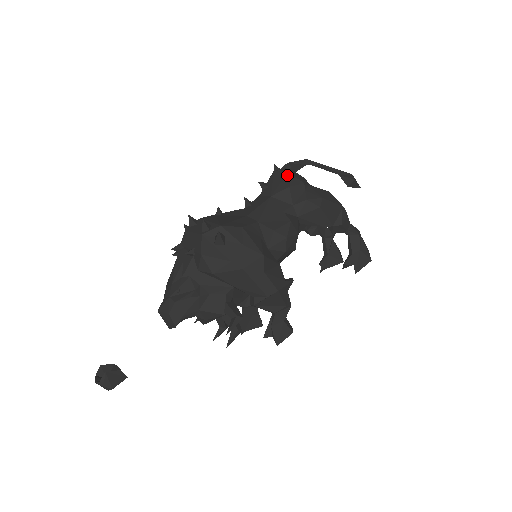
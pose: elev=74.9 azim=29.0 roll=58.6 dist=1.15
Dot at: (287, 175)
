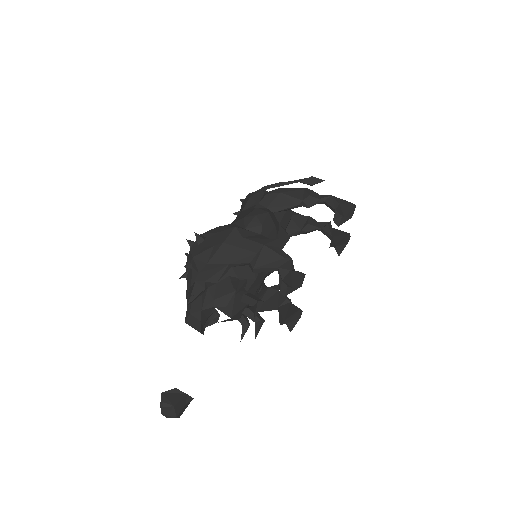
Dot at: (248, 195)
